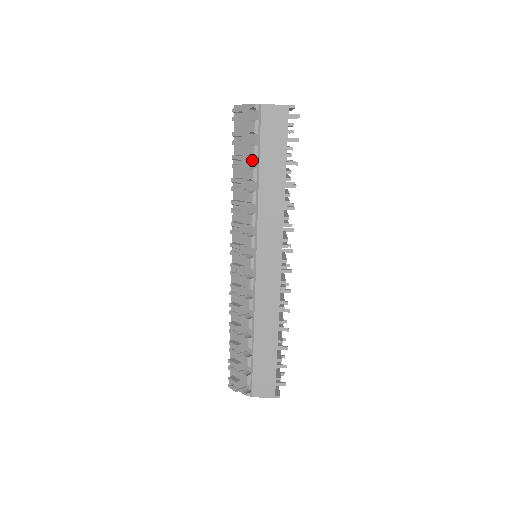
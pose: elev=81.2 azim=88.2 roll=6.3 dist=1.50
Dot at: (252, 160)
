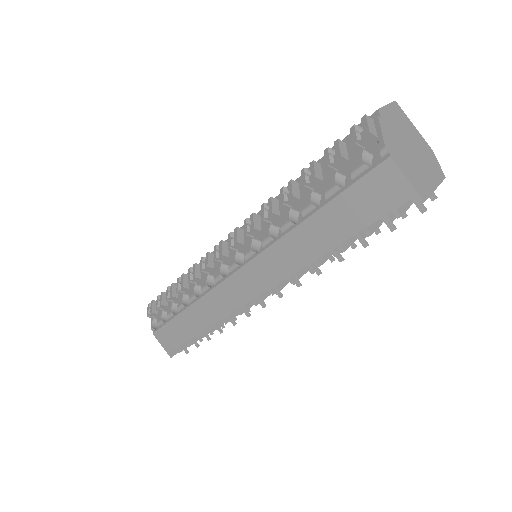
Dot at: occluded
